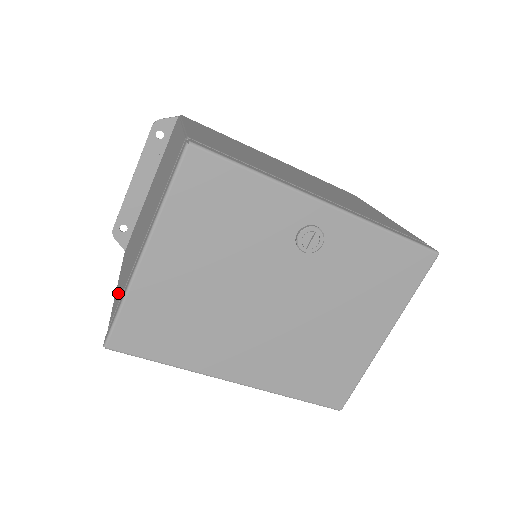
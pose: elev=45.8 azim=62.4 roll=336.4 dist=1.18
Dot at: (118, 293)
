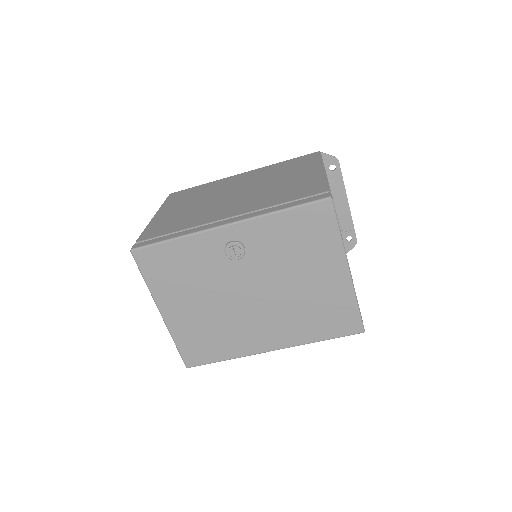
Dot at: occluded
